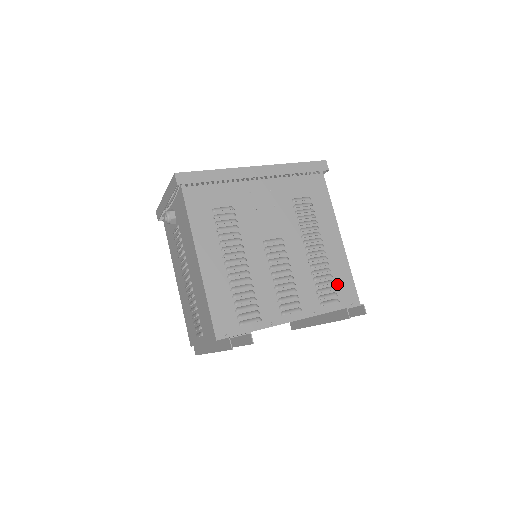
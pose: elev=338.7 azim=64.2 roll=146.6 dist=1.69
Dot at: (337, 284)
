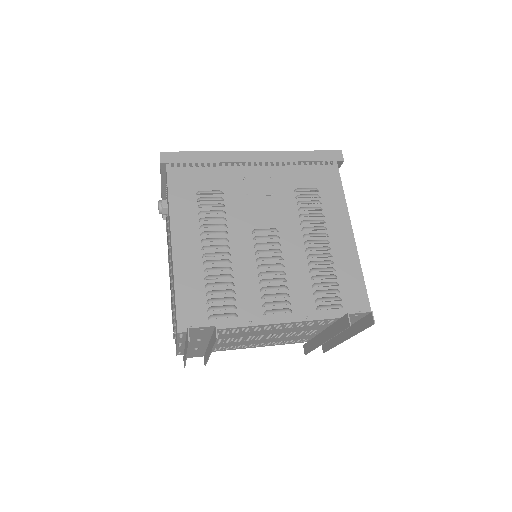
Dot at: (342, 287)
